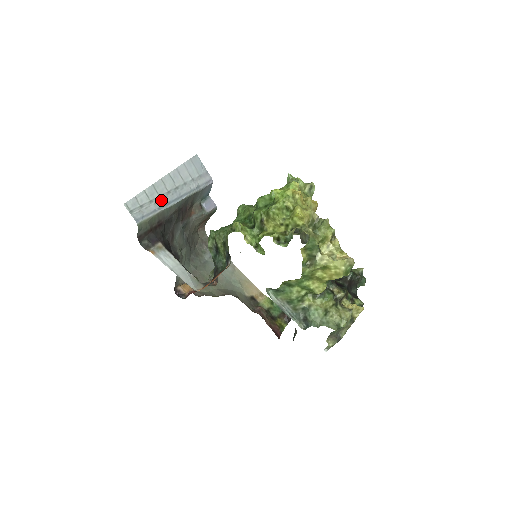
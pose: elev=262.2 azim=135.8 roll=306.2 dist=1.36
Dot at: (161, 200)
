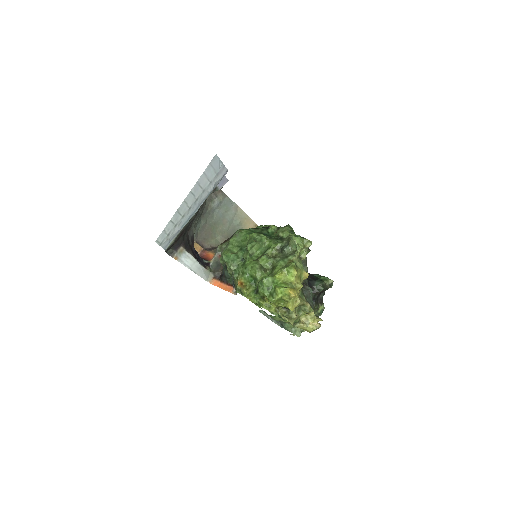
Dot at: (184, 219)
